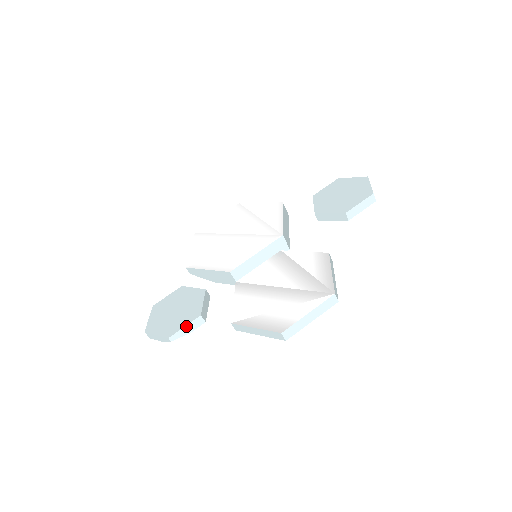
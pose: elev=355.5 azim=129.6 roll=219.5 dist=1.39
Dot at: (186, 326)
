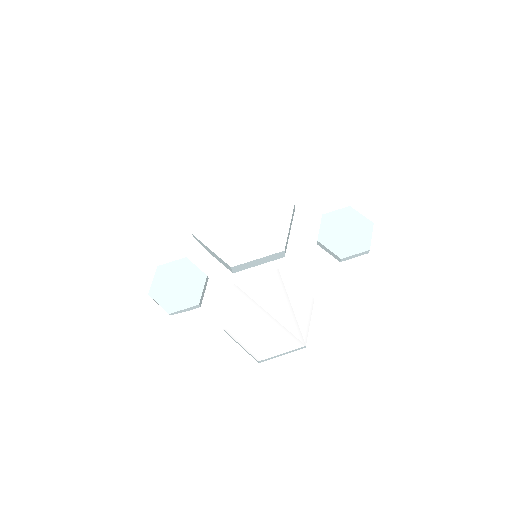
Dot at: (185, 309)
